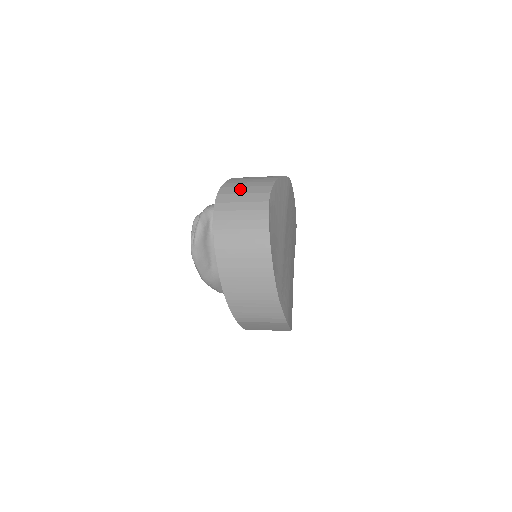
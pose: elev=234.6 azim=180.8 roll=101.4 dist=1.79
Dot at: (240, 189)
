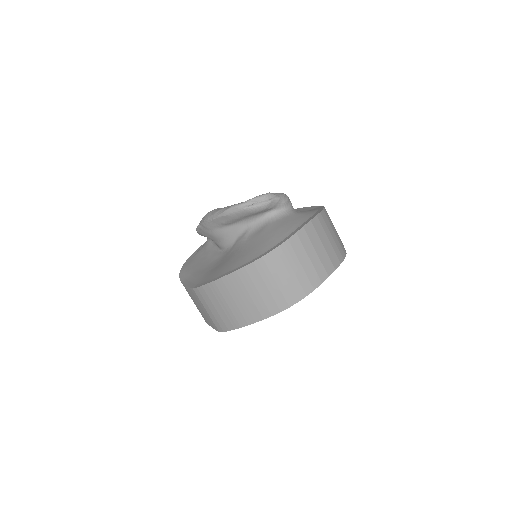
Dot at: (325, 237)
